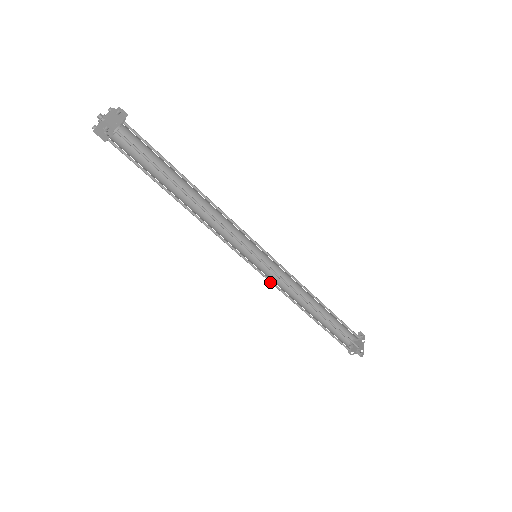
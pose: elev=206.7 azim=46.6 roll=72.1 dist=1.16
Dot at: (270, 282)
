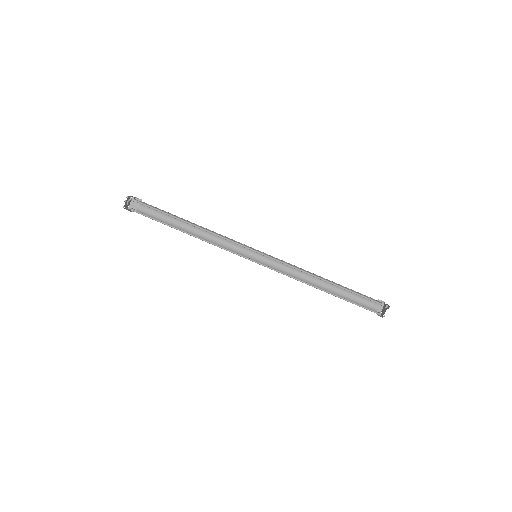
Dot at: occluded
